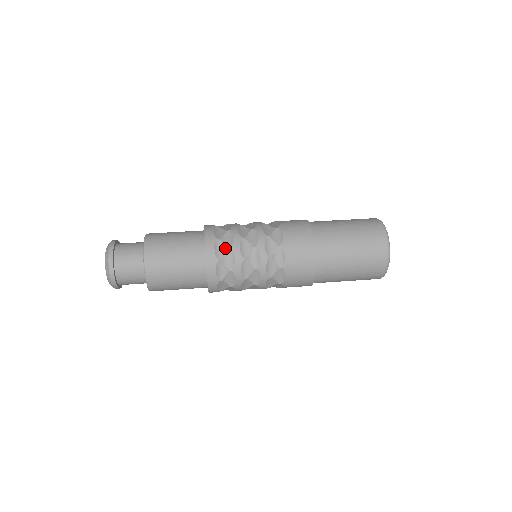
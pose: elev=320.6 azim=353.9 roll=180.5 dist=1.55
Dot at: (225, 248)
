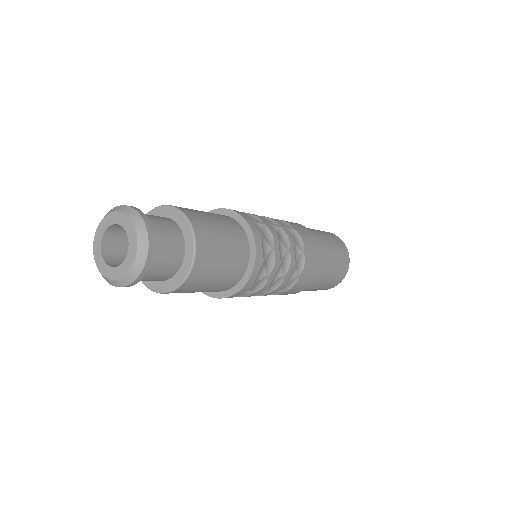
Dot at: (264, 273)
